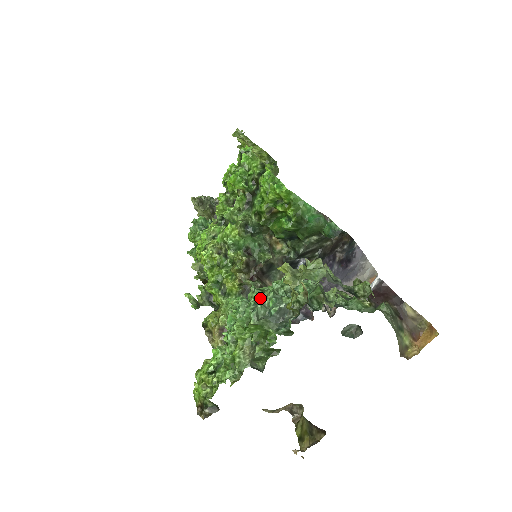
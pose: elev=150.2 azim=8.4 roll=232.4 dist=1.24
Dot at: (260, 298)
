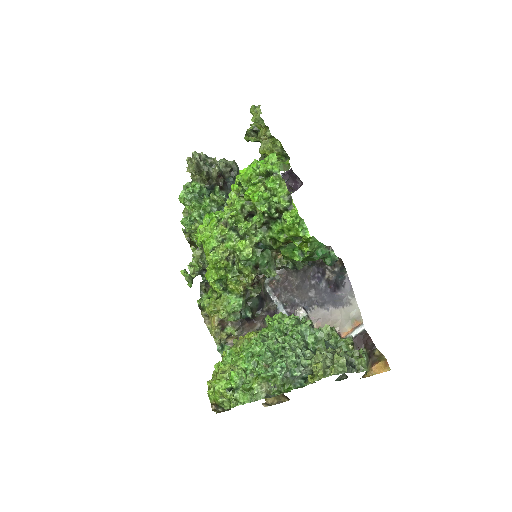
Dot at: (286, 362)
